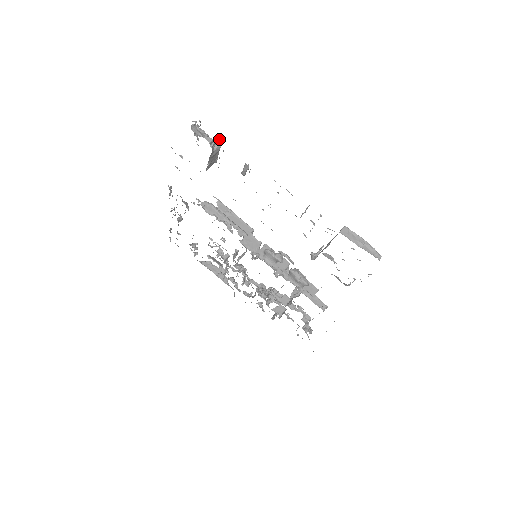
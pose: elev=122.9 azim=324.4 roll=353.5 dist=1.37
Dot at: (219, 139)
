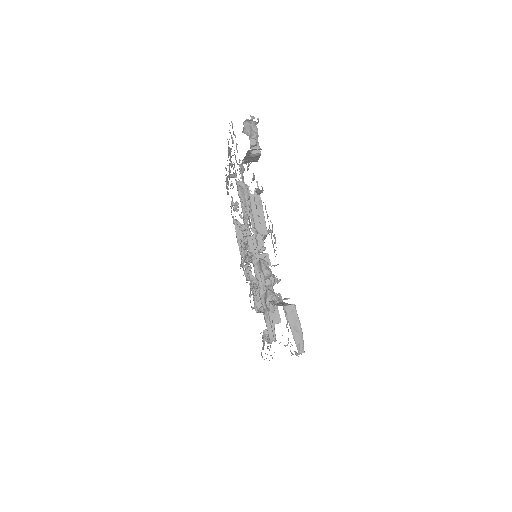
Dot at: occluded
